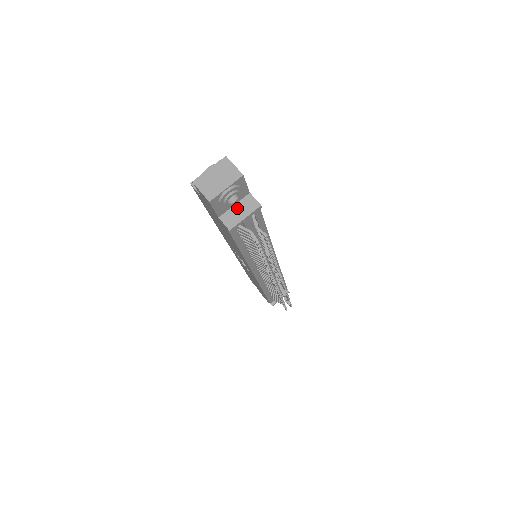
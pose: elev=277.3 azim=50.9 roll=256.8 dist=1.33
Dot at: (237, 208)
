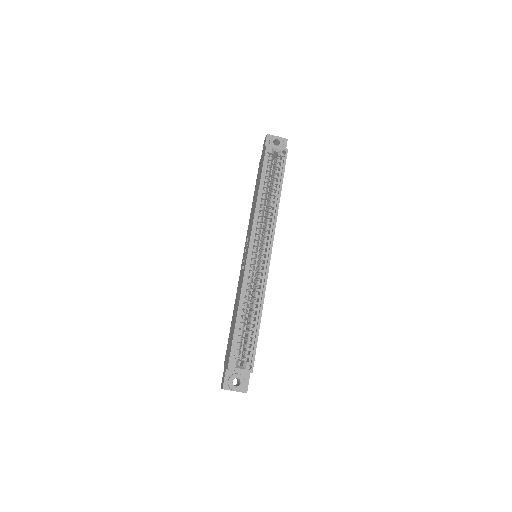
Dot at: occluded
